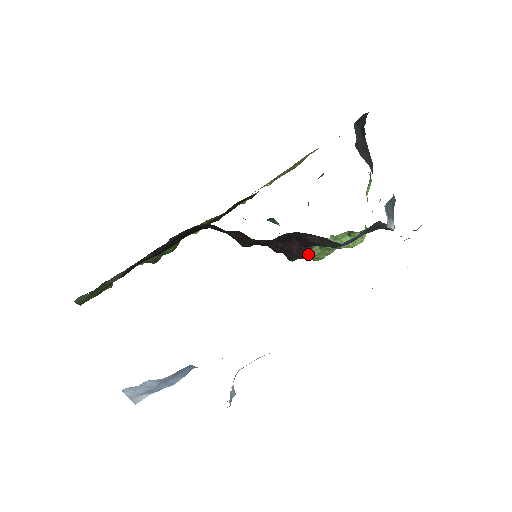
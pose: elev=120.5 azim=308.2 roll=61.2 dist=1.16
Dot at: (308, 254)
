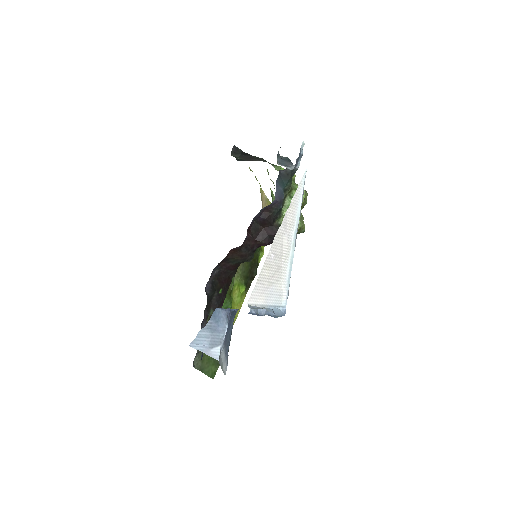
Dot at: occluded
